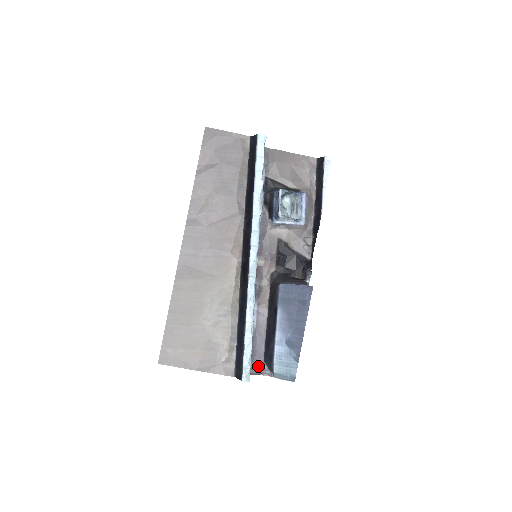
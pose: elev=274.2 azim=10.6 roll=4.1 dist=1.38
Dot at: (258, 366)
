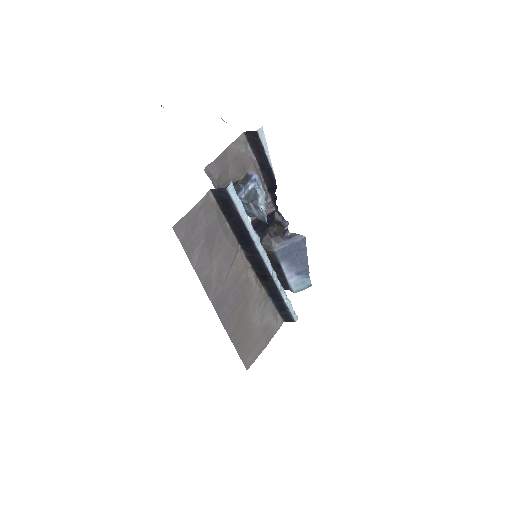
Dot at: occluded
